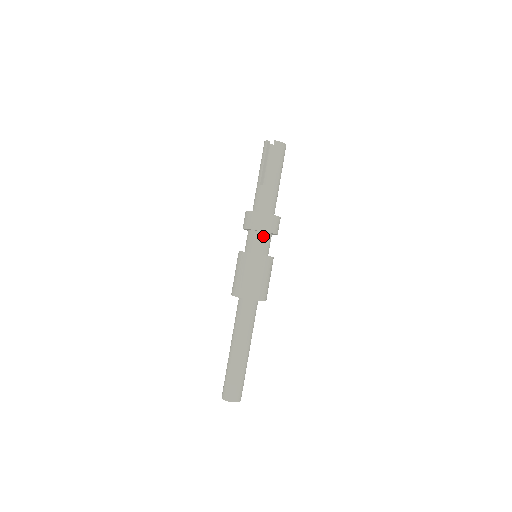
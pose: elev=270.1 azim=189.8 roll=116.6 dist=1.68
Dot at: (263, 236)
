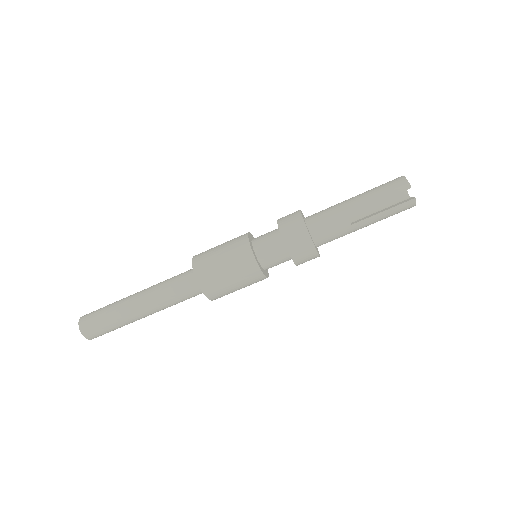
Dot at: (286, 258)
